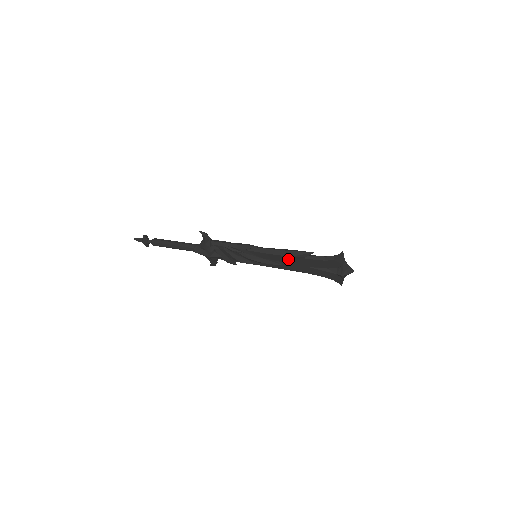
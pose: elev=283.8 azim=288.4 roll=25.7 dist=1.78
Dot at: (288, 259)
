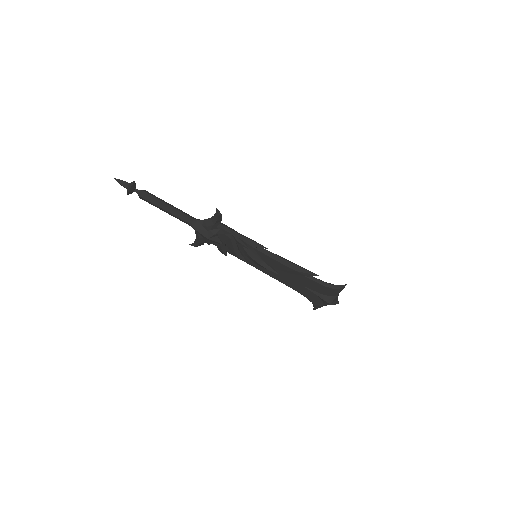
Dot at: (290, 272)
